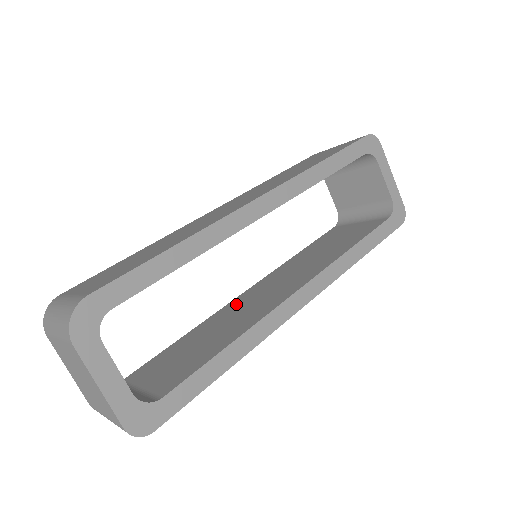
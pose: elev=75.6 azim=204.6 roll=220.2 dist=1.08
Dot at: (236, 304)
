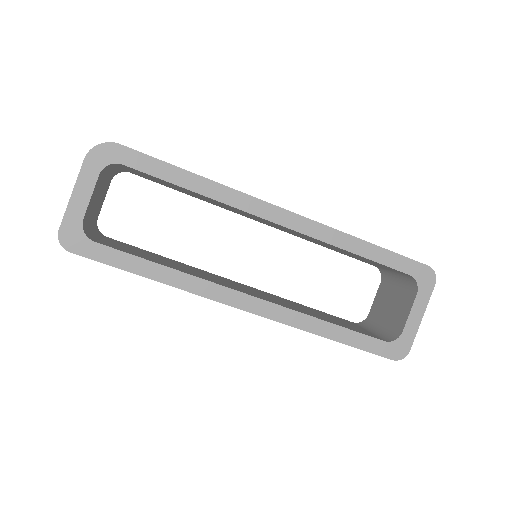
Dot at: (216, 276)
